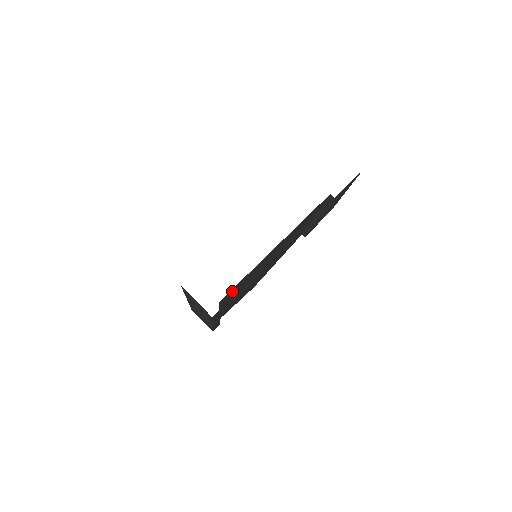
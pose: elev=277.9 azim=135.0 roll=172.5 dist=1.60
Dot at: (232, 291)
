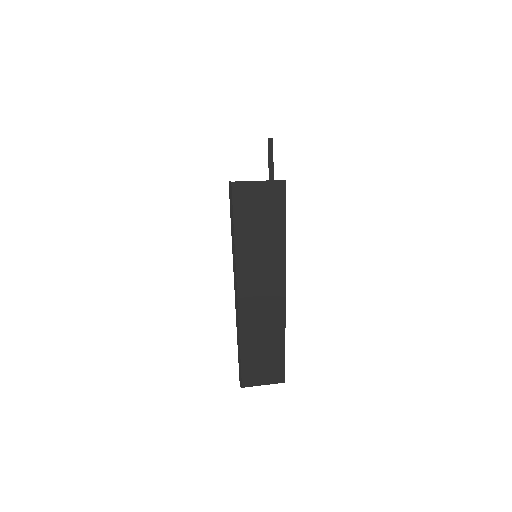
Dot at: occluded
